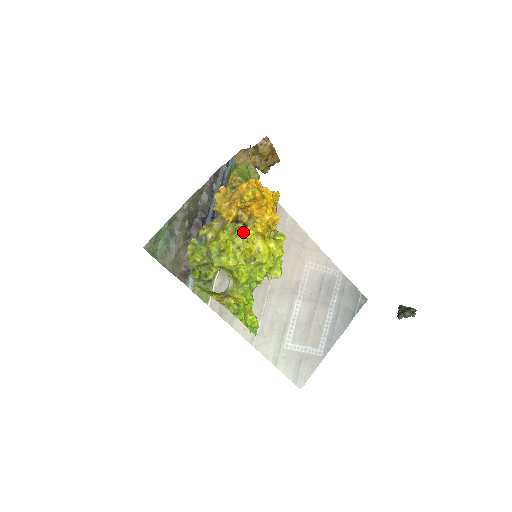
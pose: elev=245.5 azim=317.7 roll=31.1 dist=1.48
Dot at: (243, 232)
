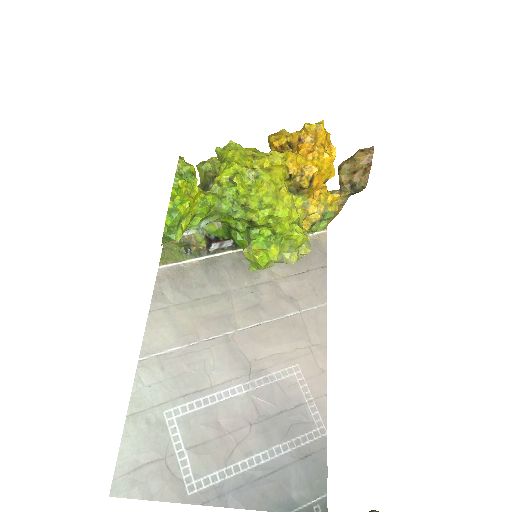
Dot at: occluded
